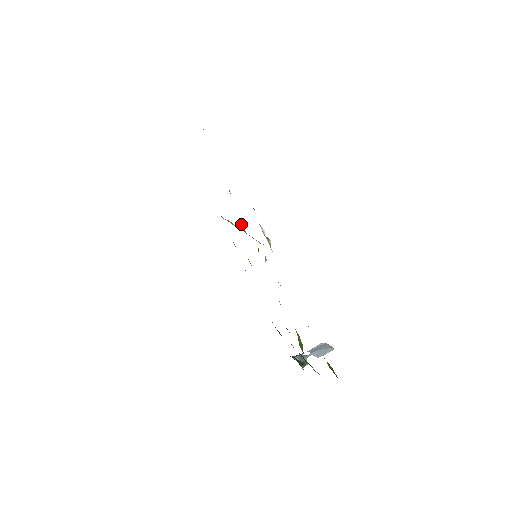
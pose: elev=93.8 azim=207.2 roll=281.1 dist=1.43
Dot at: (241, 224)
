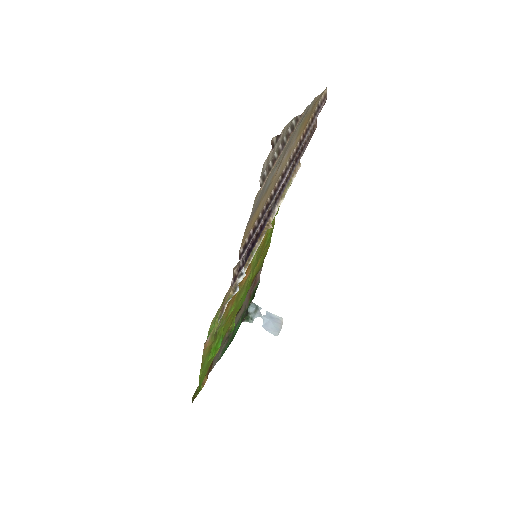
Dot at: (266, 226)
